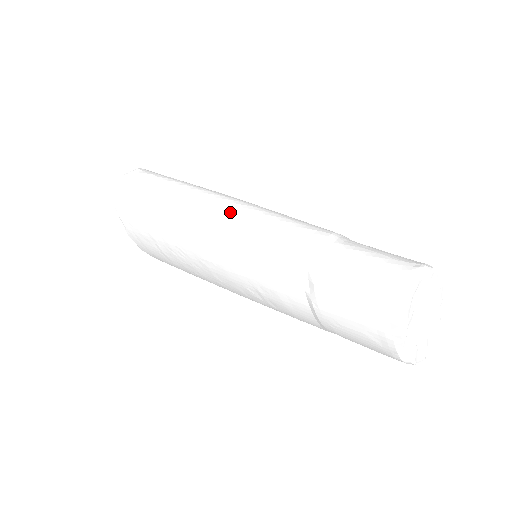
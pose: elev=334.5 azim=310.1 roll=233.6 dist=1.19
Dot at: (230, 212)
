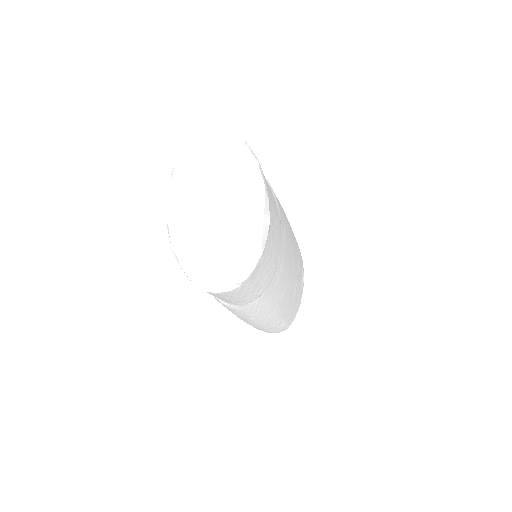
Dot at: occluded
